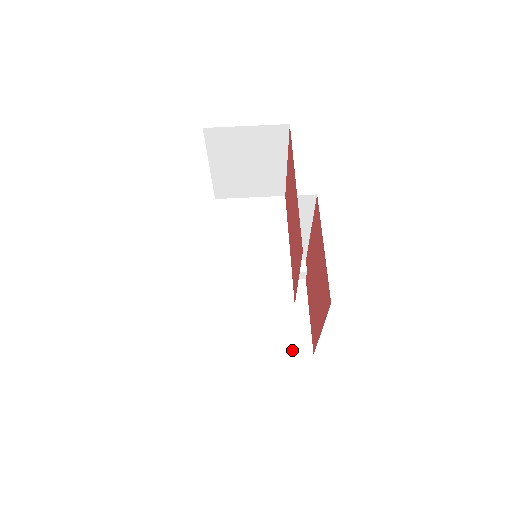
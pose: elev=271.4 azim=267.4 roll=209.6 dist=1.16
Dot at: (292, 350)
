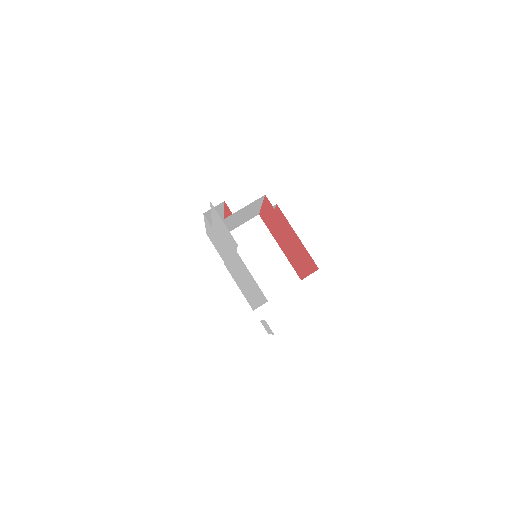
Dot at: occluded
